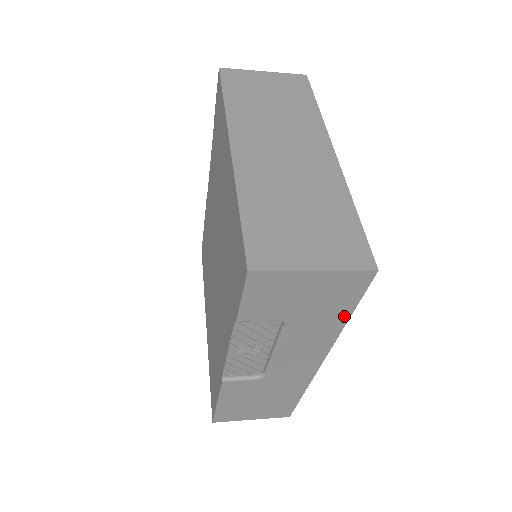
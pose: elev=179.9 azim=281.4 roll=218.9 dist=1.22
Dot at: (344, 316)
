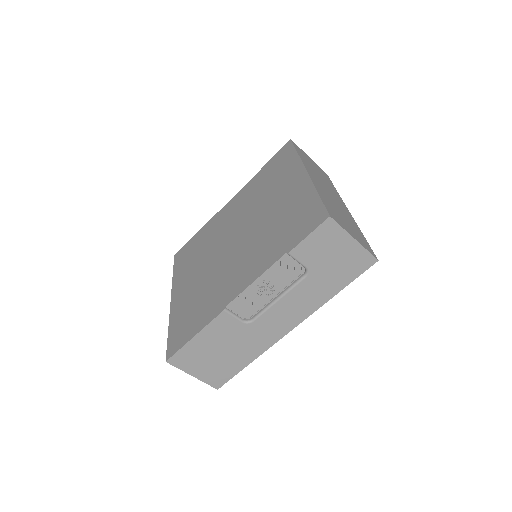
Dot at: (337, 289)
